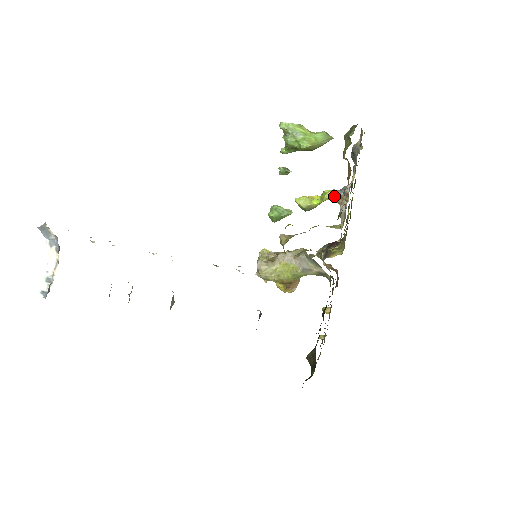
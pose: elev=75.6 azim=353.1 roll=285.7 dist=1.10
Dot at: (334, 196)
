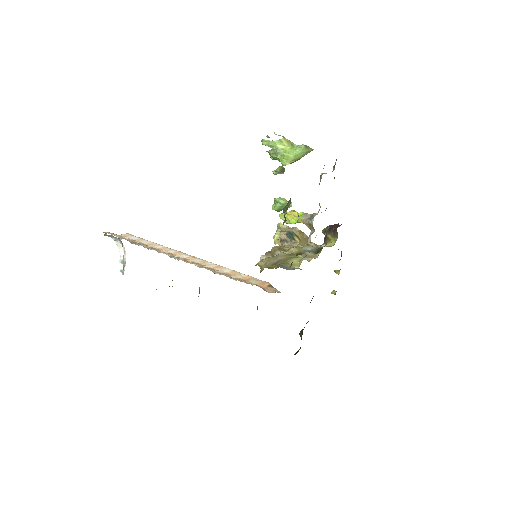
Dot at: (304, 223)
